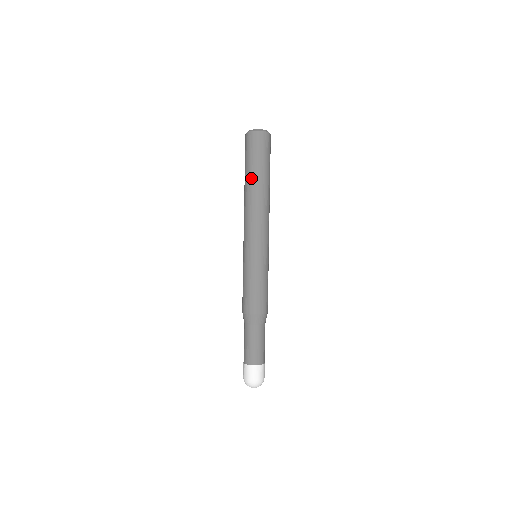
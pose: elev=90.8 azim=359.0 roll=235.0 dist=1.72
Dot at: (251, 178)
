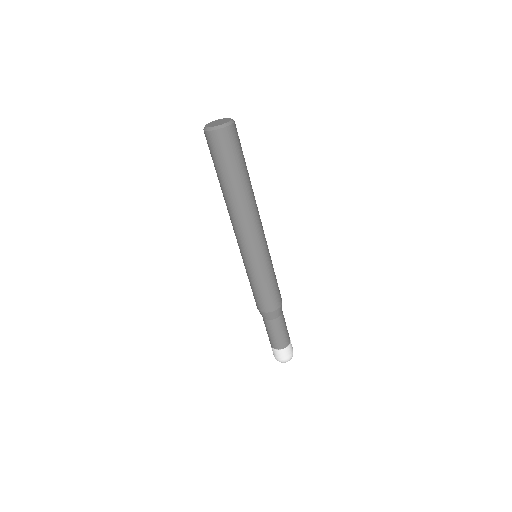
Dot at: (224, 186)
